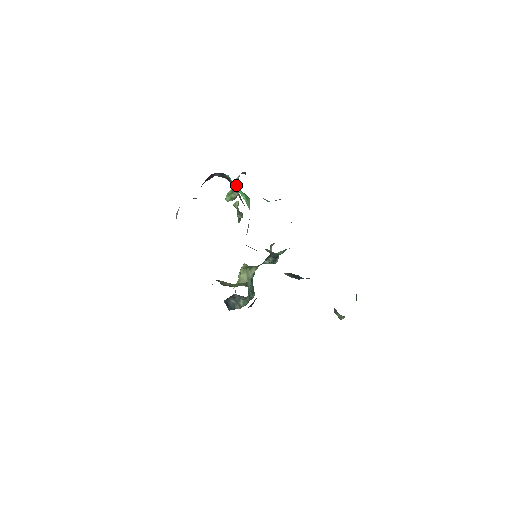
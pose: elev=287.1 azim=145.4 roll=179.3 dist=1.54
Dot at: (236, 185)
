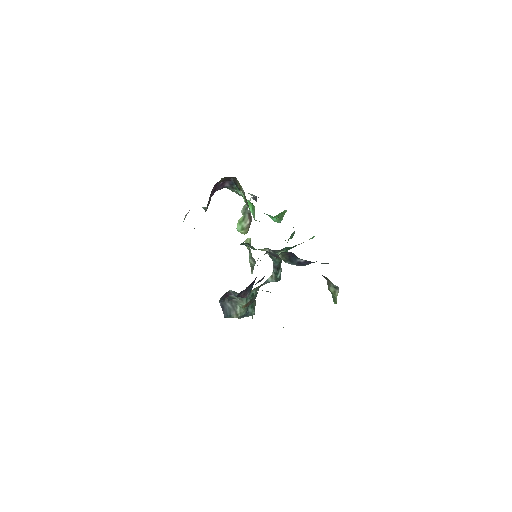
Dot at: (247, 212)
